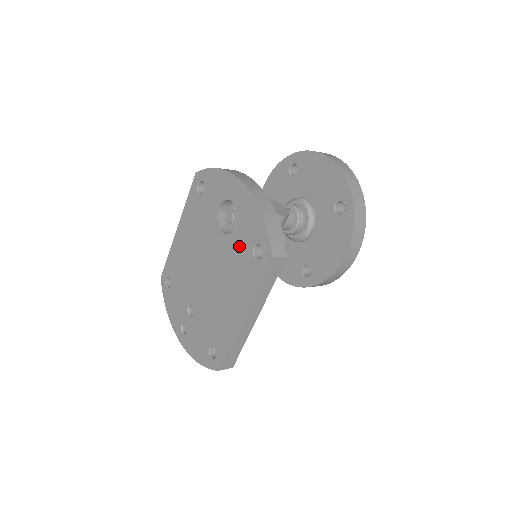
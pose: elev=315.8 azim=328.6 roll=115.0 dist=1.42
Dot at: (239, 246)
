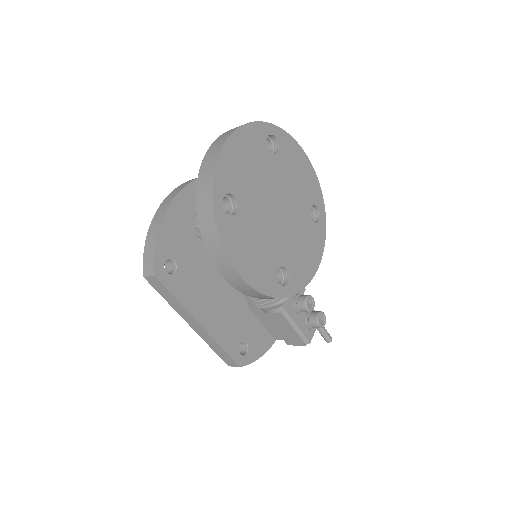
Dot at: occluded
